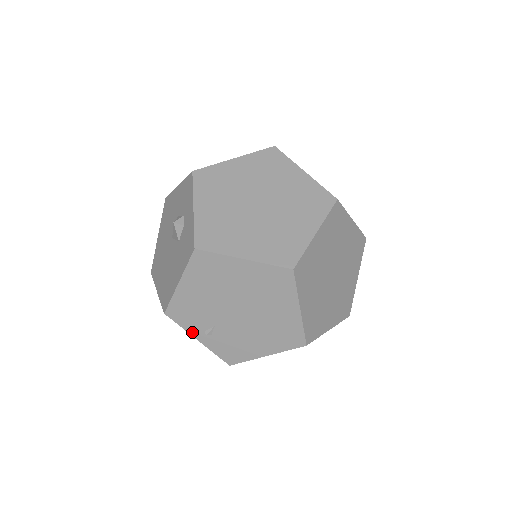
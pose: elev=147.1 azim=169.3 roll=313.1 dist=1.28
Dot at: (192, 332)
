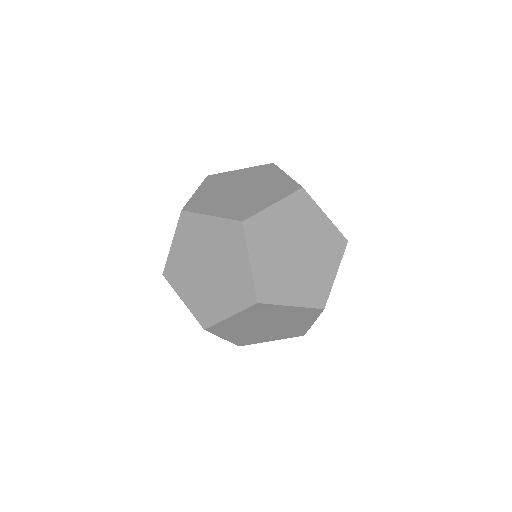
Dot at: (263, 341)
